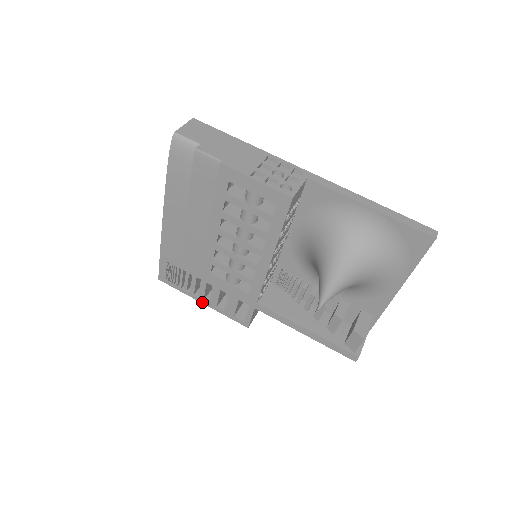
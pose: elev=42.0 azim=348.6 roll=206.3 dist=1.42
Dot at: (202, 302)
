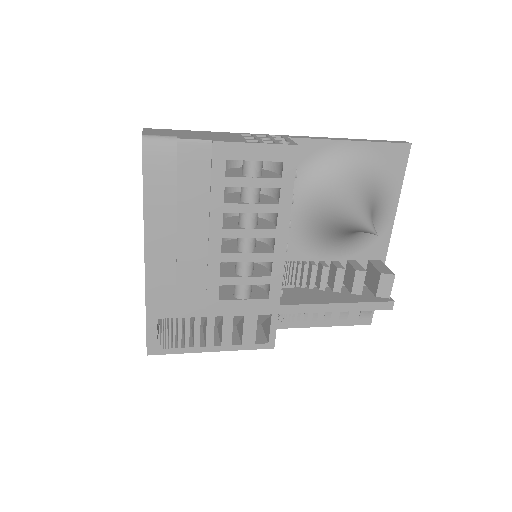
Dot at: (212, 350)
